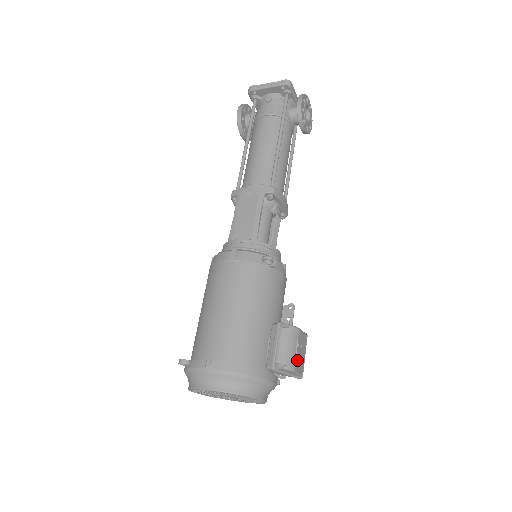
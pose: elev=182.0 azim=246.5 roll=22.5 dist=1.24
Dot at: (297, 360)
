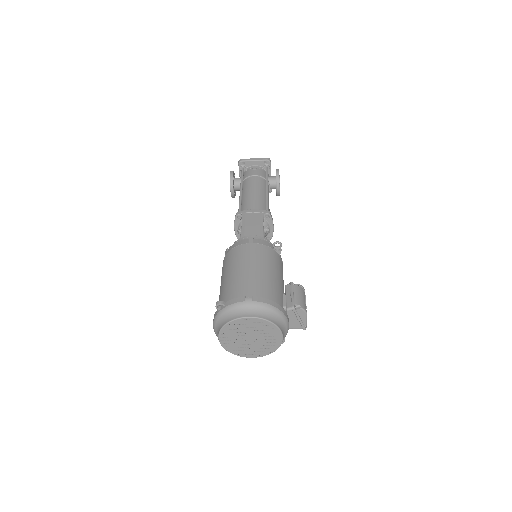
Dot at: occluded
